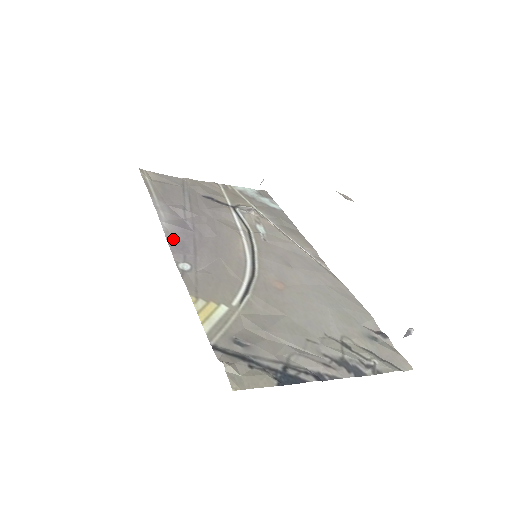
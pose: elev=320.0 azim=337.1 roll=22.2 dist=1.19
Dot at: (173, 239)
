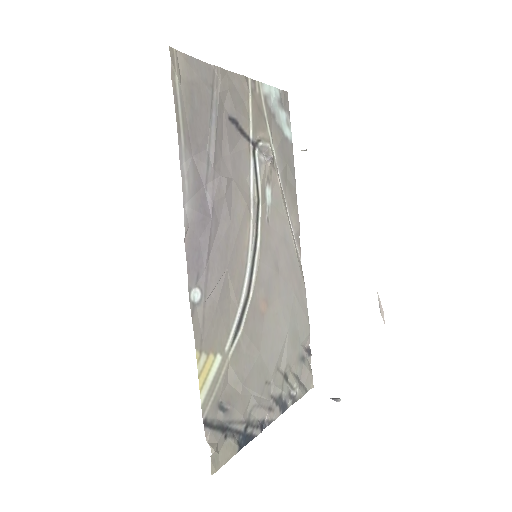
Dot at: (191, 241)
